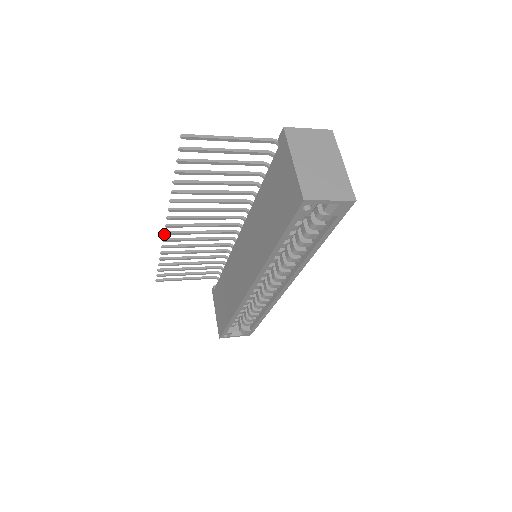
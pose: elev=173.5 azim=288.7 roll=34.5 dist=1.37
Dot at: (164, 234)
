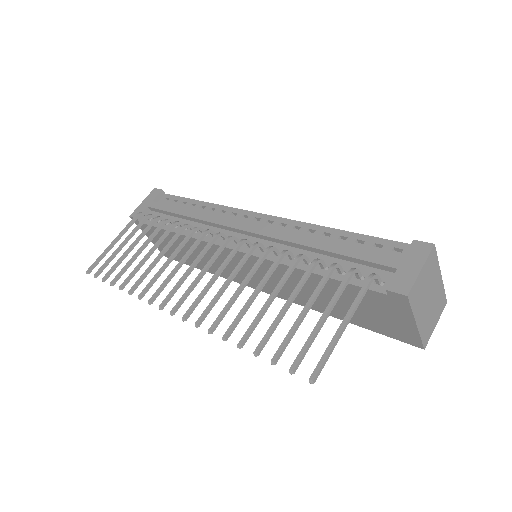
Dot at: (160, 309)
